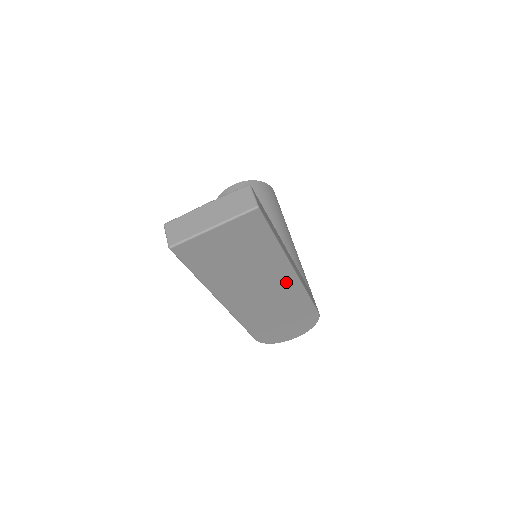
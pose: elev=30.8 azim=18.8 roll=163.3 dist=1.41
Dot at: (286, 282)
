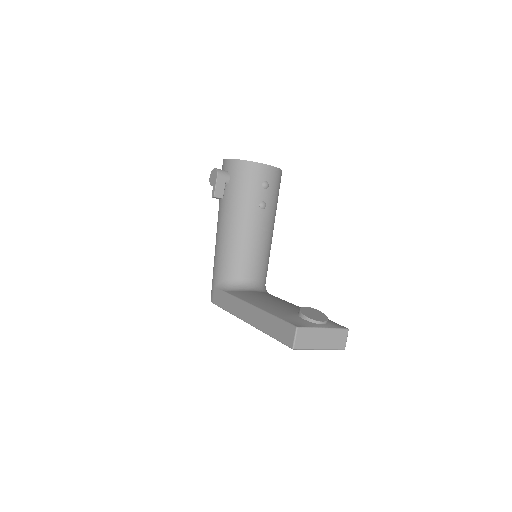
Dot at: occluded
